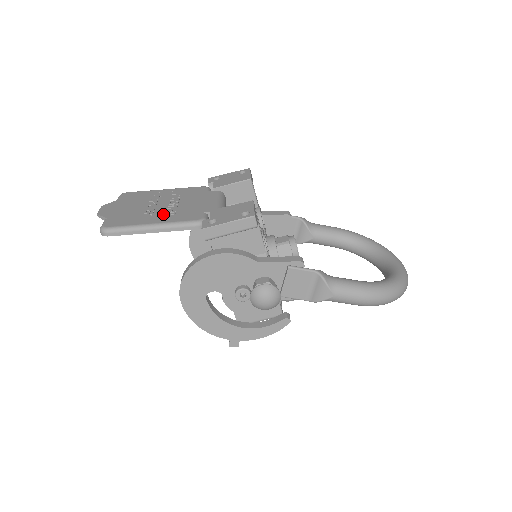
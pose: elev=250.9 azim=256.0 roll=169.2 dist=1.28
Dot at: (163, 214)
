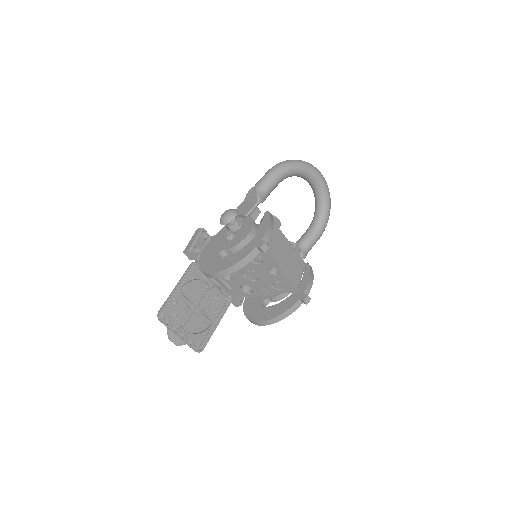
Dot at: (187, 293)
